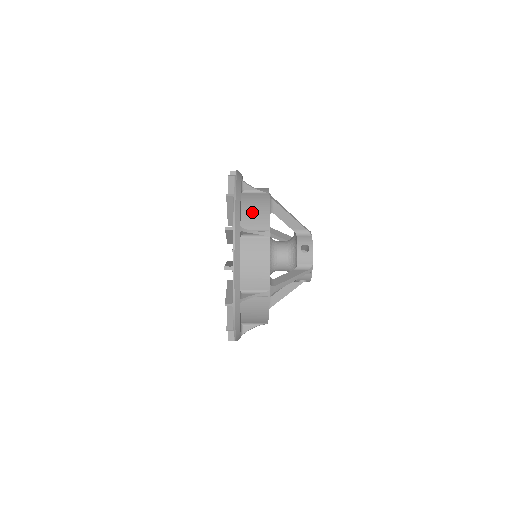
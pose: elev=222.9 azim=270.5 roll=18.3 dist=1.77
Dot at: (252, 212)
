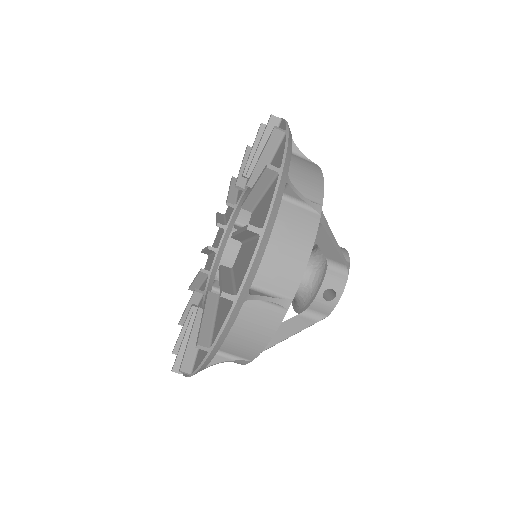
Dot at: occluded
